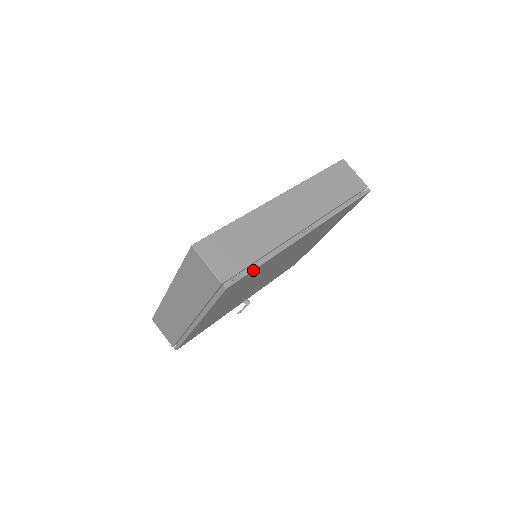
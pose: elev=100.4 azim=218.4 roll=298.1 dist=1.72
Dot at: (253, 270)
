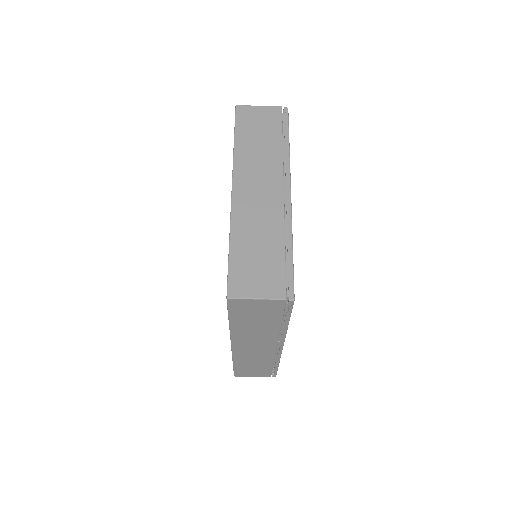
Dot at: (277, 369)
